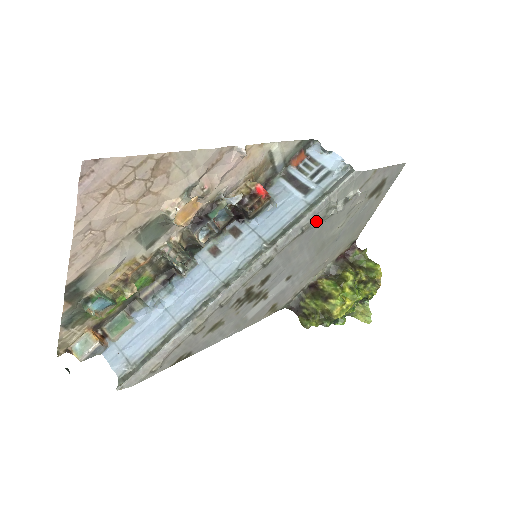
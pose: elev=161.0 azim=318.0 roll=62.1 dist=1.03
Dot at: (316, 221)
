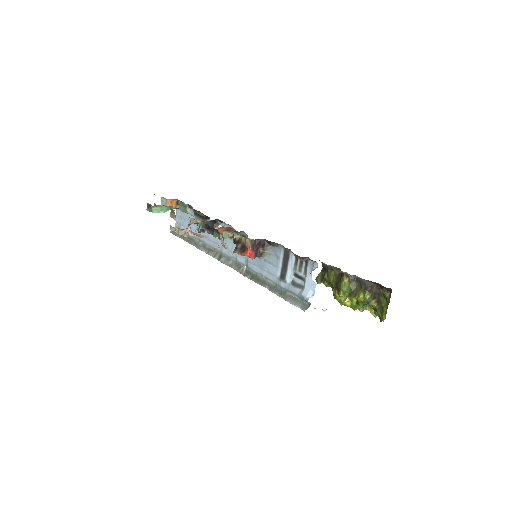
Dot at: occluded
